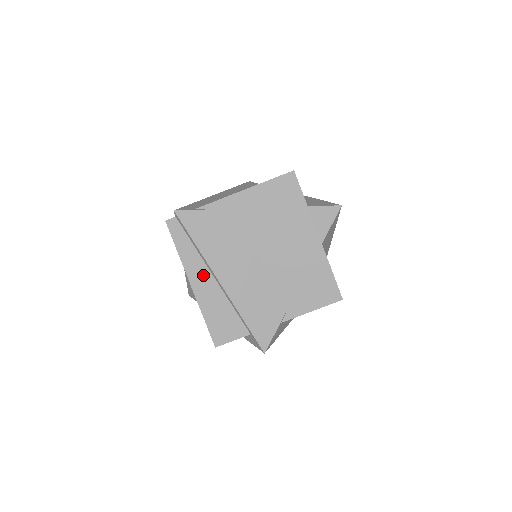
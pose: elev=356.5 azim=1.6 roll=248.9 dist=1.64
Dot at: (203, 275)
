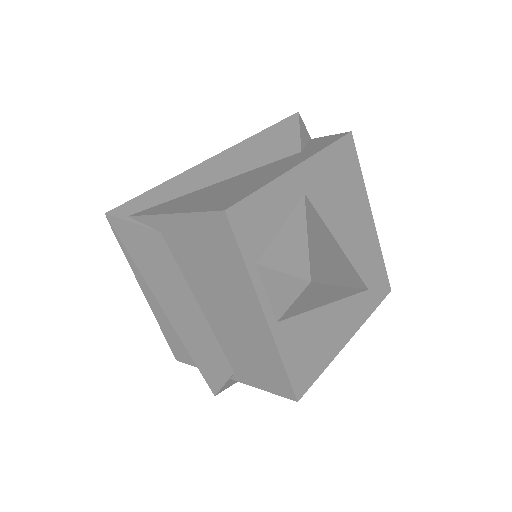
Dot at: occluded
